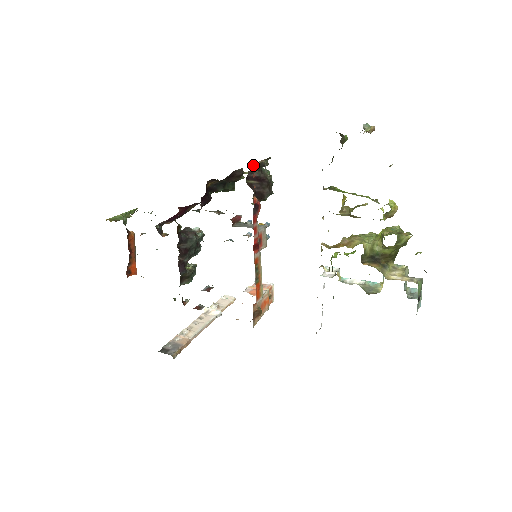
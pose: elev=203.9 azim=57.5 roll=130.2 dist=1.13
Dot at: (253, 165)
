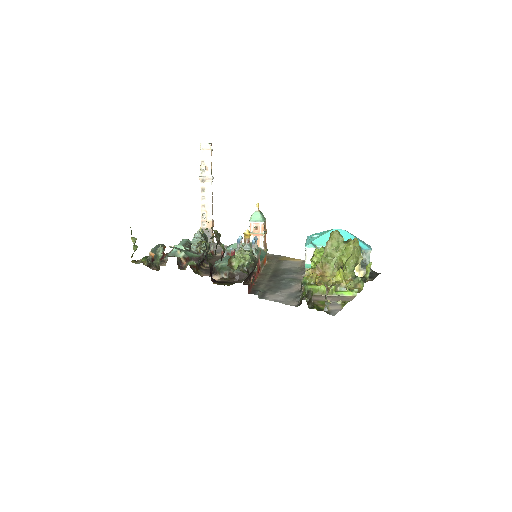
Dot at: (248, 292)
